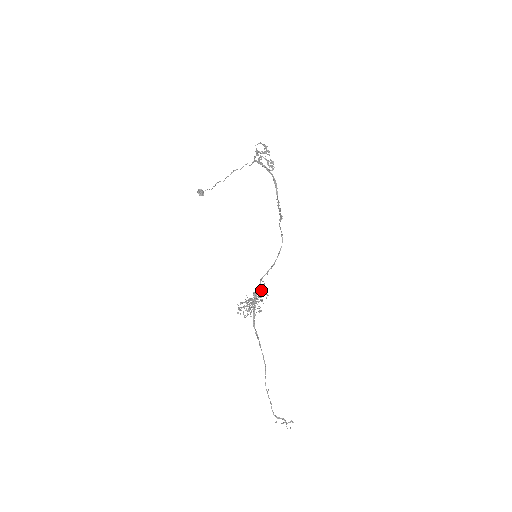
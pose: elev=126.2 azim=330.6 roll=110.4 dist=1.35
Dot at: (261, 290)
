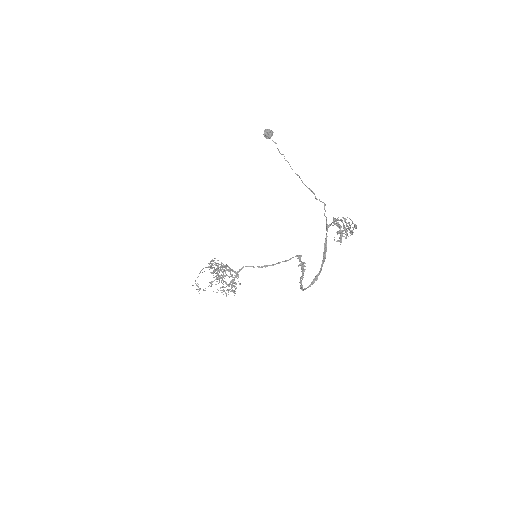
Dot at: (237, 275)
